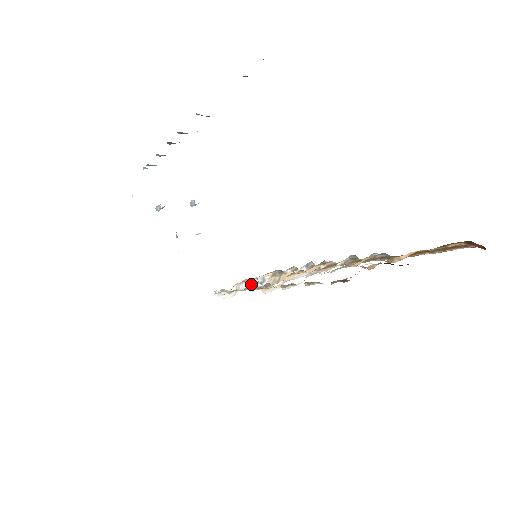
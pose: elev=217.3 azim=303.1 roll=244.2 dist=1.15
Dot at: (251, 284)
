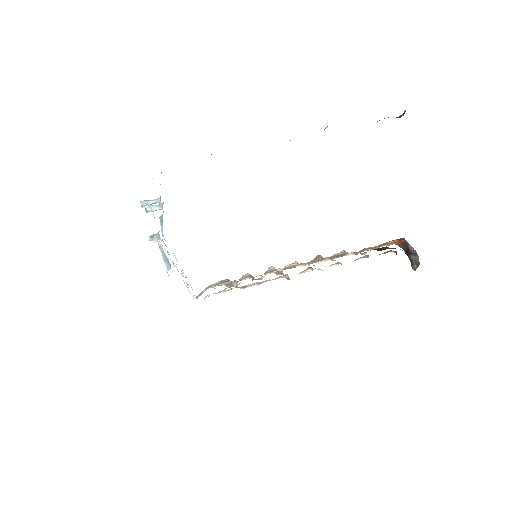
Dot at: occluded
